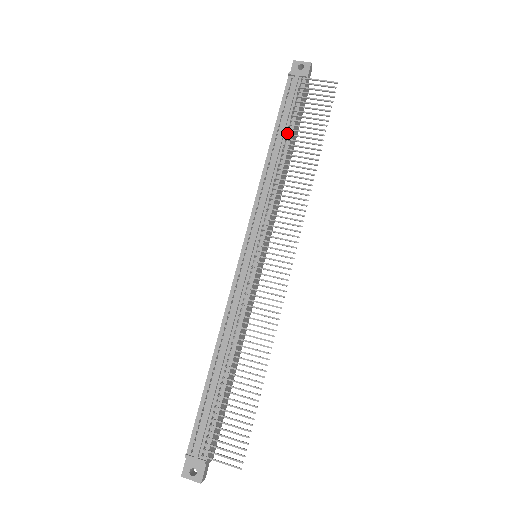
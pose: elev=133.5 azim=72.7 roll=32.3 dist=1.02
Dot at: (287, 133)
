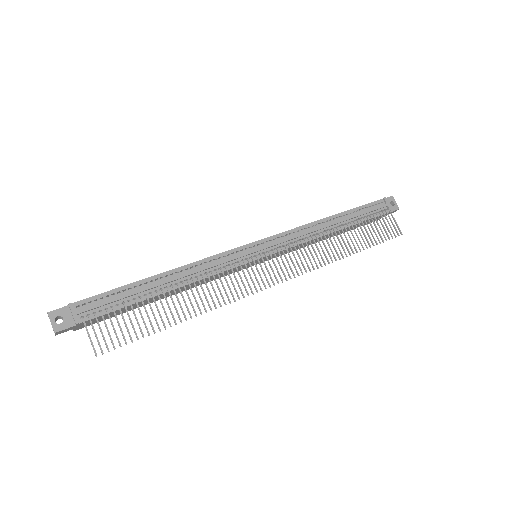
Dot at: (350, 222)
